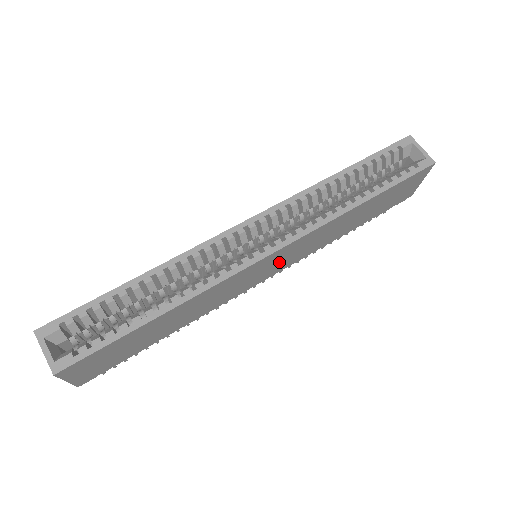
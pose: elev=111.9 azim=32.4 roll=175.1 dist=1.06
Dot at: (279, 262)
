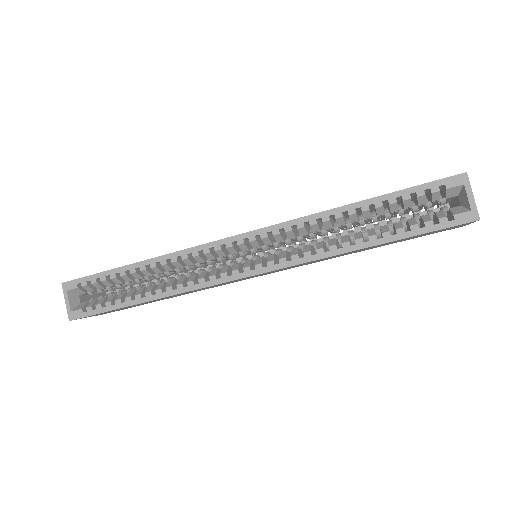
Dot at: (271, 272)
